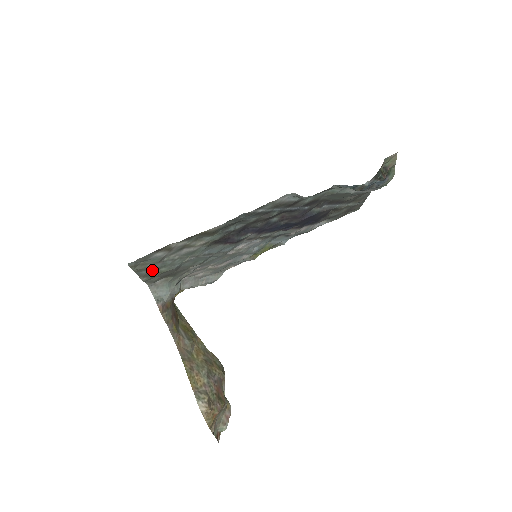
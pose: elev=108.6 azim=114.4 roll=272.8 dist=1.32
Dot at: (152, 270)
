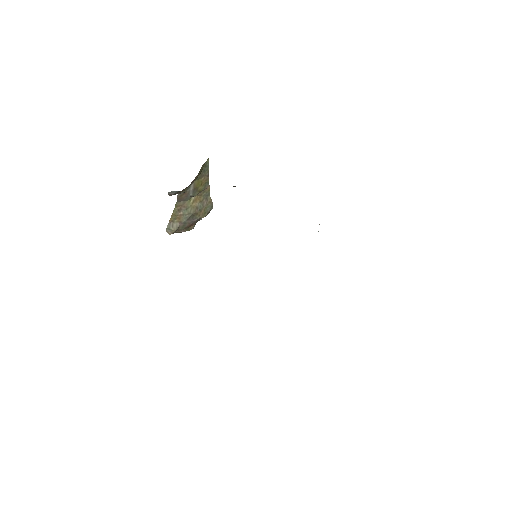
Dot at: occluded
